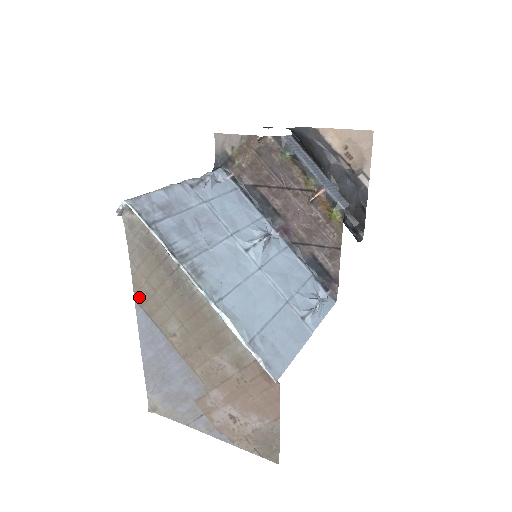
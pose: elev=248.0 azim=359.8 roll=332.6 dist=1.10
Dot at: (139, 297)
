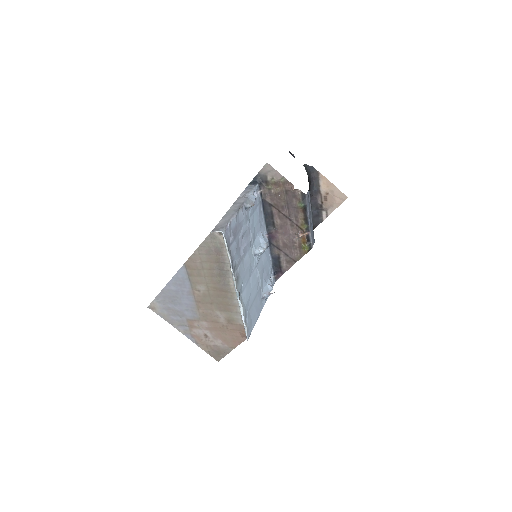
Dot at: (189, 265)
